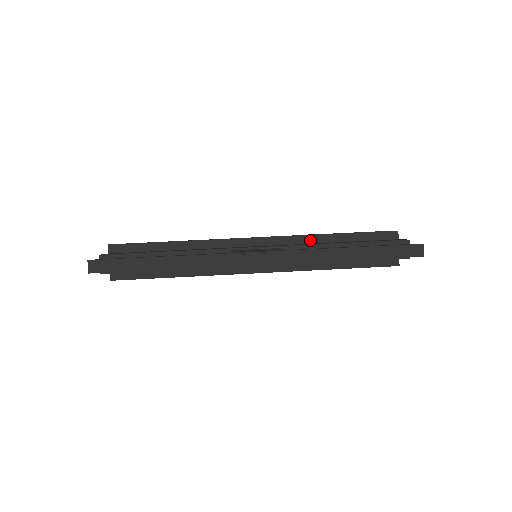
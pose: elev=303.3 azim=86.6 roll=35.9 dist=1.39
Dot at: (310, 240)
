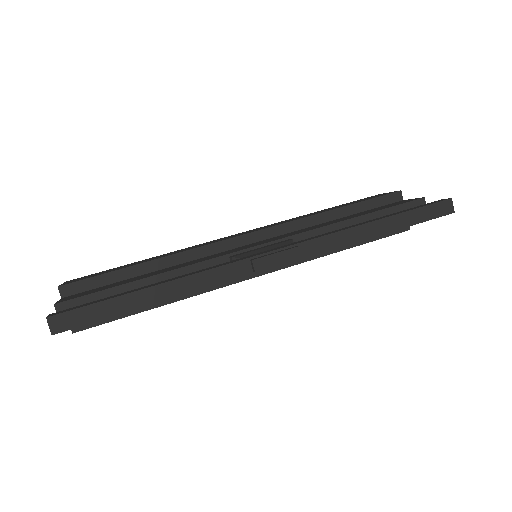
Dot at: (310, 222)
